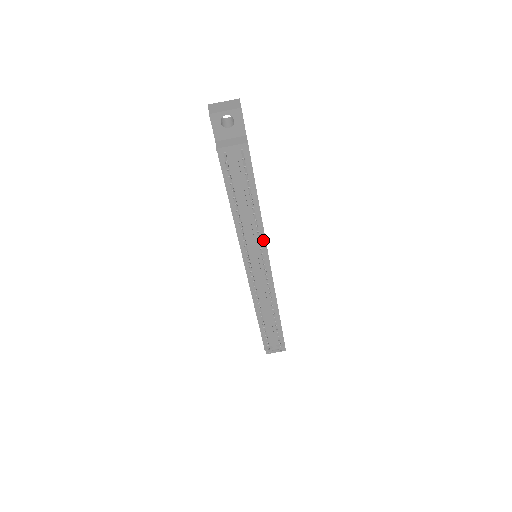
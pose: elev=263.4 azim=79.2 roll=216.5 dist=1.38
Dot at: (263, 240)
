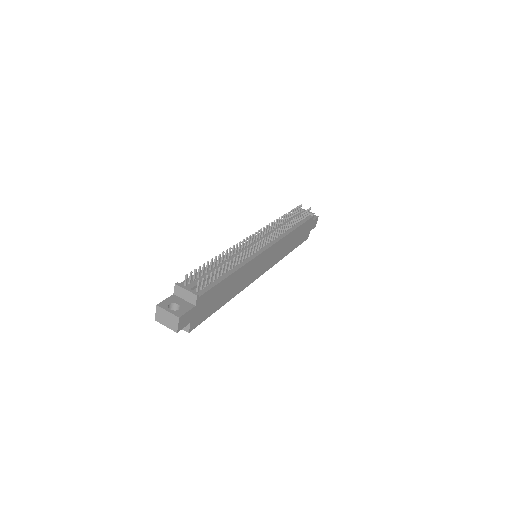
Dot at: (279, 238)
